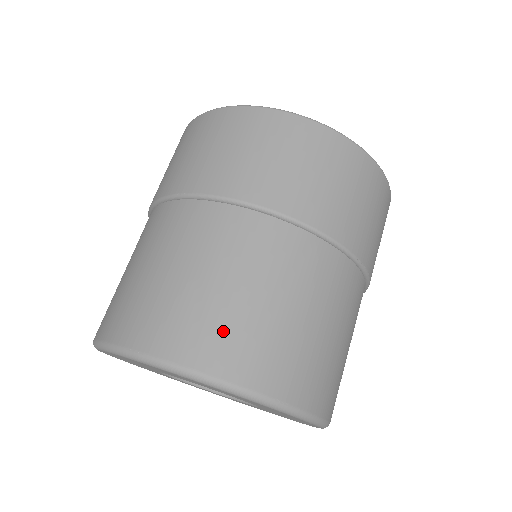
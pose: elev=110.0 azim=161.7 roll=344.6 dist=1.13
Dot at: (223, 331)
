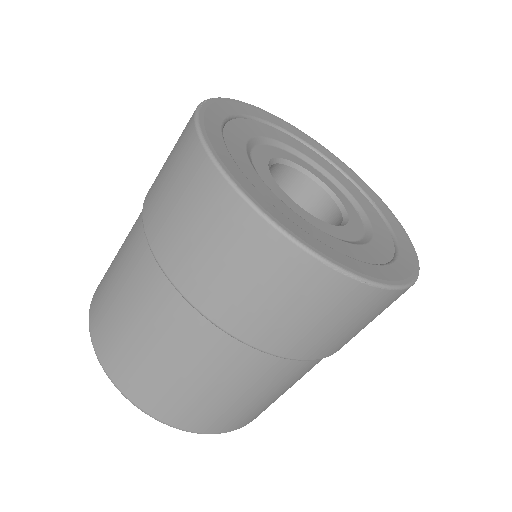
Dot at: (137, 374)
